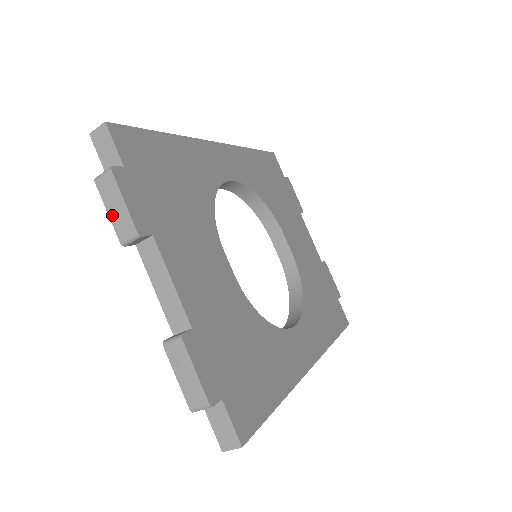
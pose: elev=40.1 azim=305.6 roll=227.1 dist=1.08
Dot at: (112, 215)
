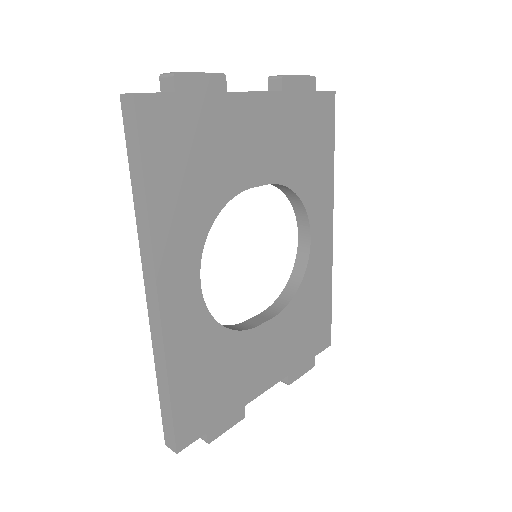
Dot at: occluded
